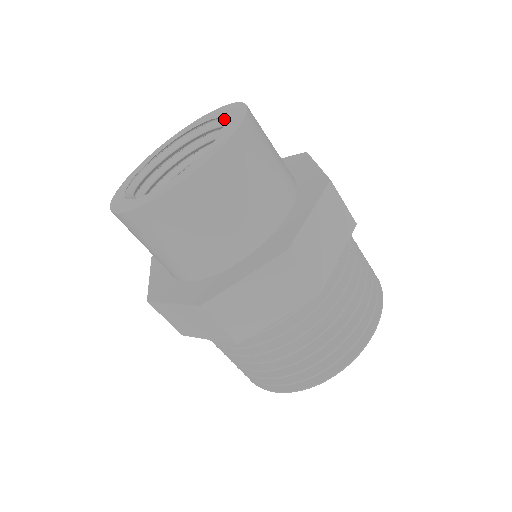
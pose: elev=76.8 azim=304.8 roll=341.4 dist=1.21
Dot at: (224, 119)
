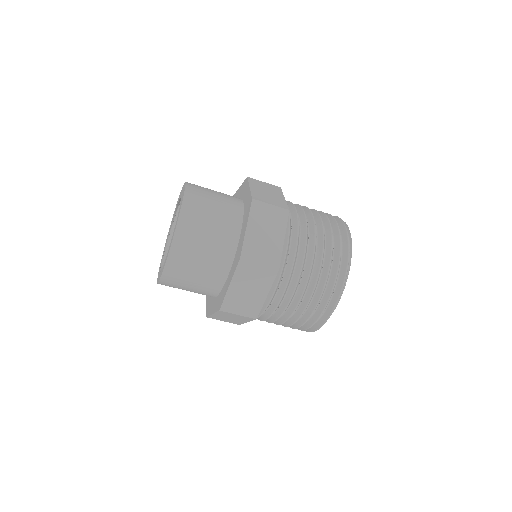
Dot at: occluded
